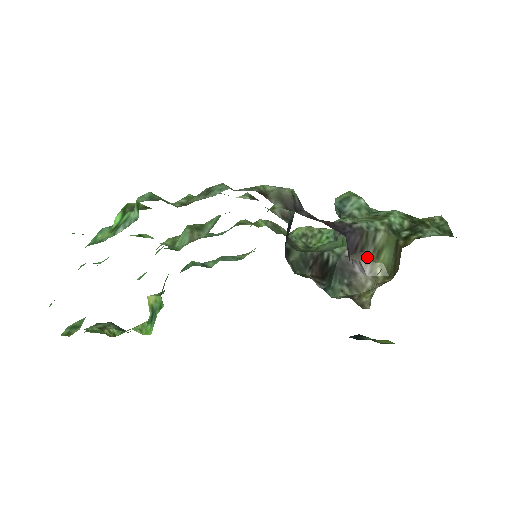
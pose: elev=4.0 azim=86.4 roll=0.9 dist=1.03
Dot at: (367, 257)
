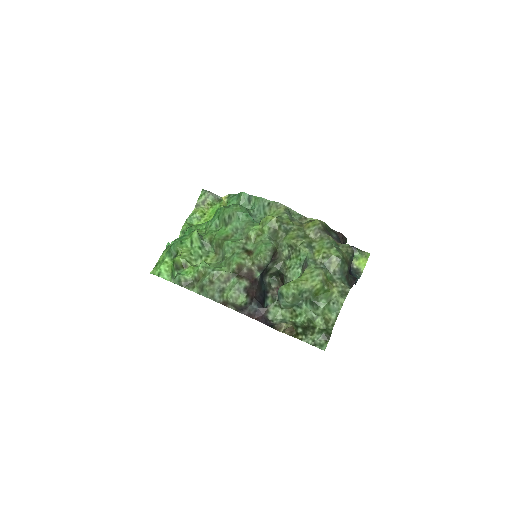
Dot at: occluded
